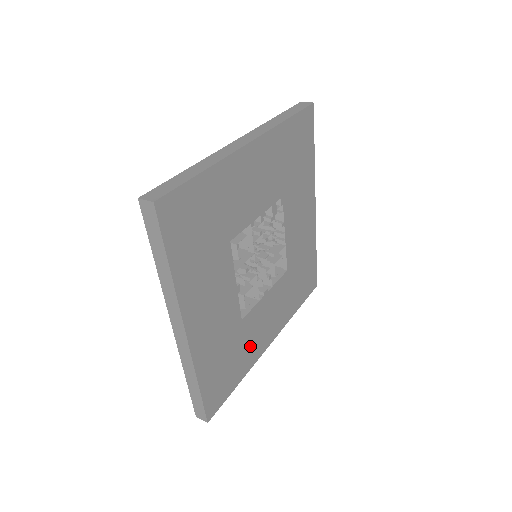
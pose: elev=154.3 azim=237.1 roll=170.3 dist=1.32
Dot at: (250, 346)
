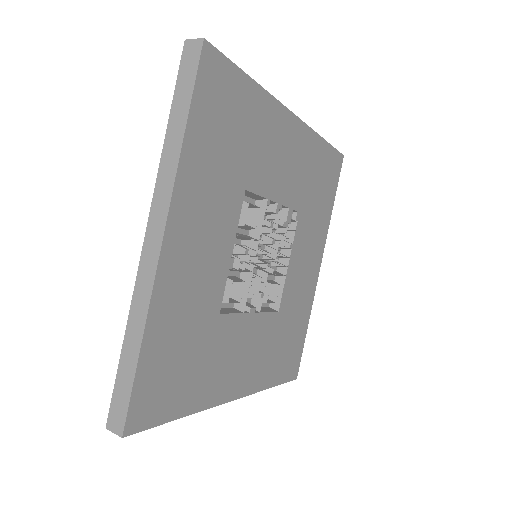
Dot at: (213, 370)
